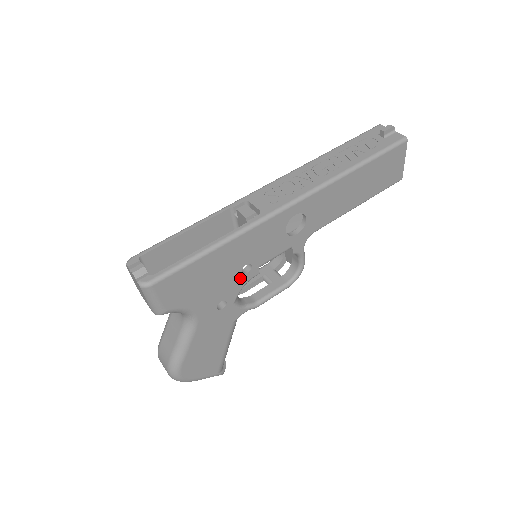
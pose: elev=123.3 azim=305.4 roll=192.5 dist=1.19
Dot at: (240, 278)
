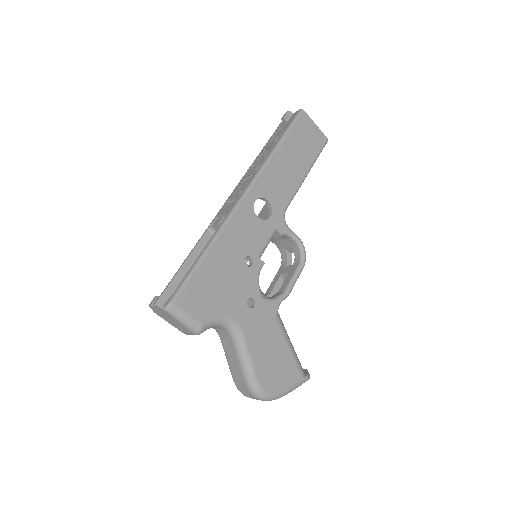
Dot at: (249, 272)
